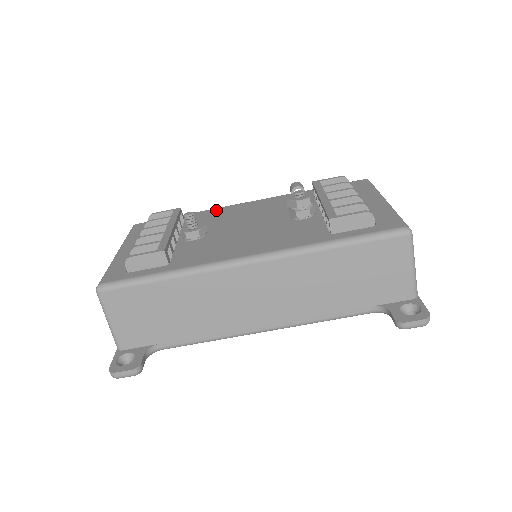
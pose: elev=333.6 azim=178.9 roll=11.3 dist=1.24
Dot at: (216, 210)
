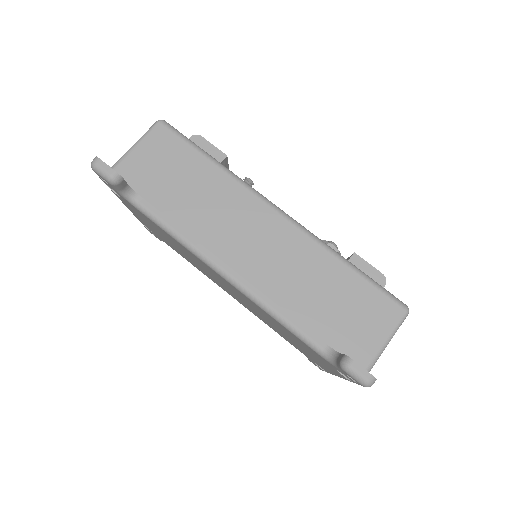
Dot at: occluded
